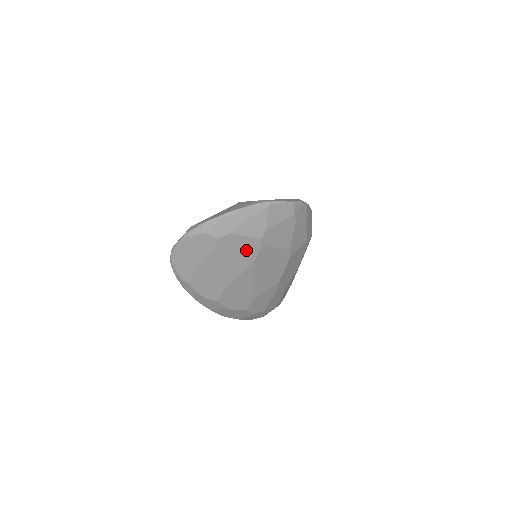
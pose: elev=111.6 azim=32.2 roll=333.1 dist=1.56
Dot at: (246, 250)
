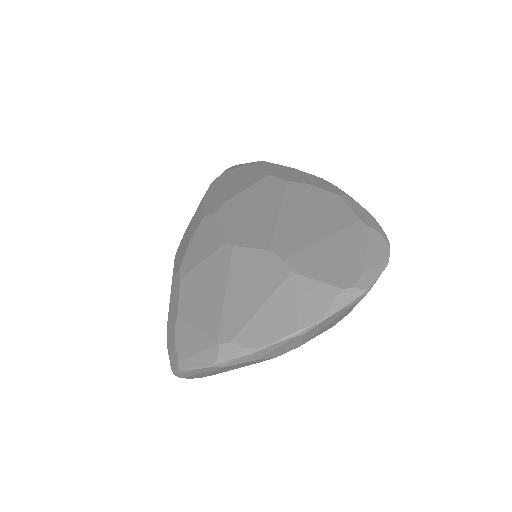
Dot at: occluded
